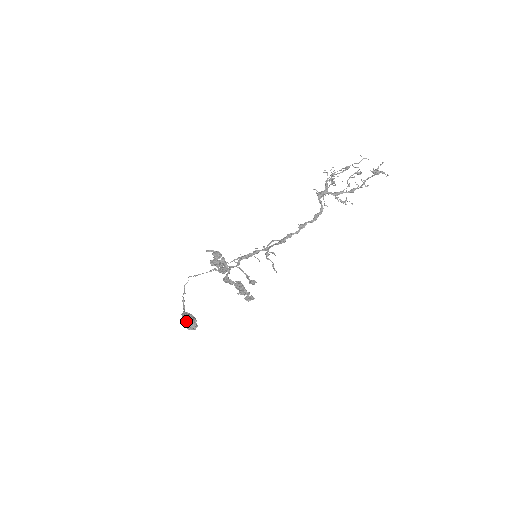
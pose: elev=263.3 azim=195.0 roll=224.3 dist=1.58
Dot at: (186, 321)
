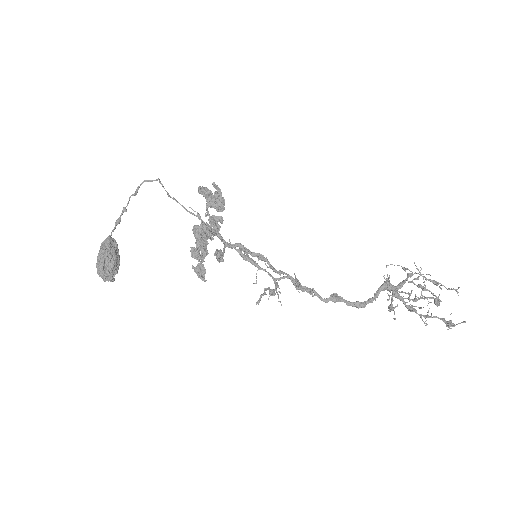
Dot at: (105, 262)
